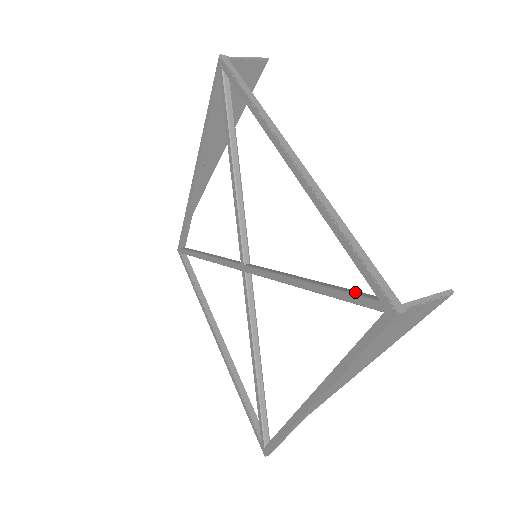
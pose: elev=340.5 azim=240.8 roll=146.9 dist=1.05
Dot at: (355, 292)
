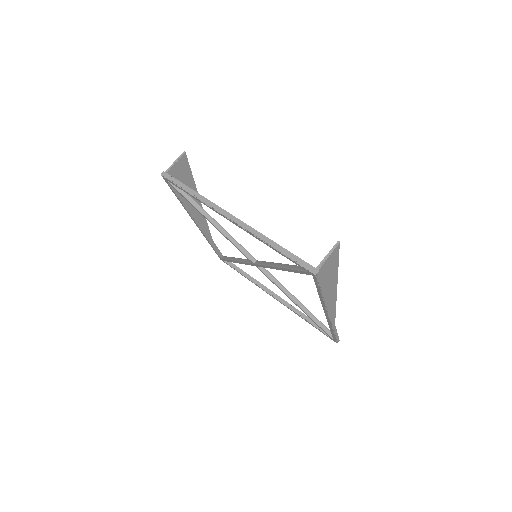
Dot at: (299, 268)
